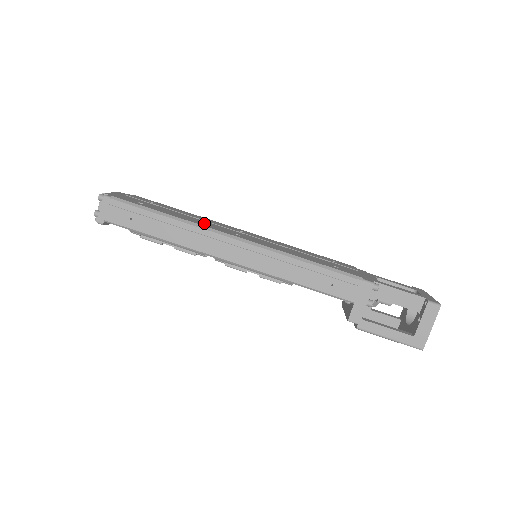
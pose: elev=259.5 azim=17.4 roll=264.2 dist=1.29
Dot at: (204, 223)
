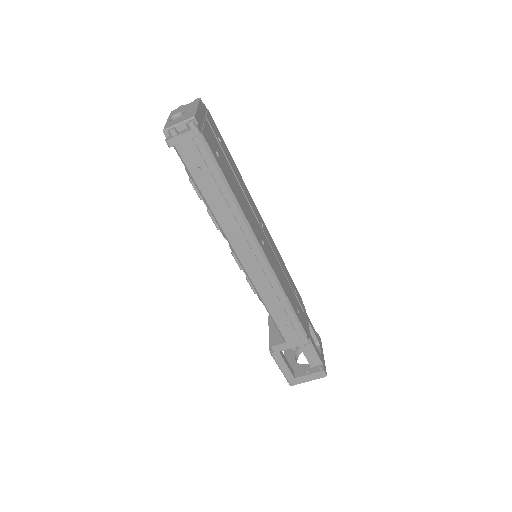
Dot at: occluded
